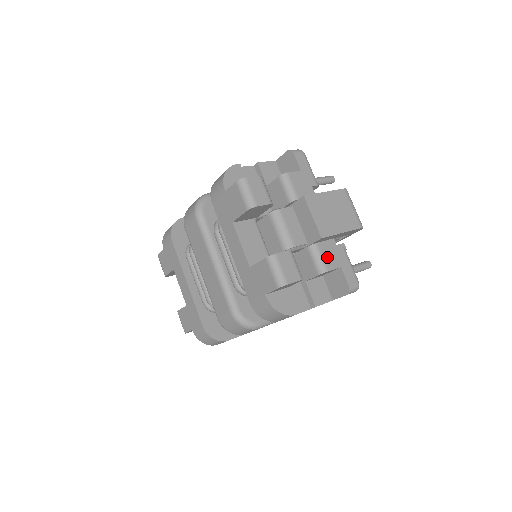
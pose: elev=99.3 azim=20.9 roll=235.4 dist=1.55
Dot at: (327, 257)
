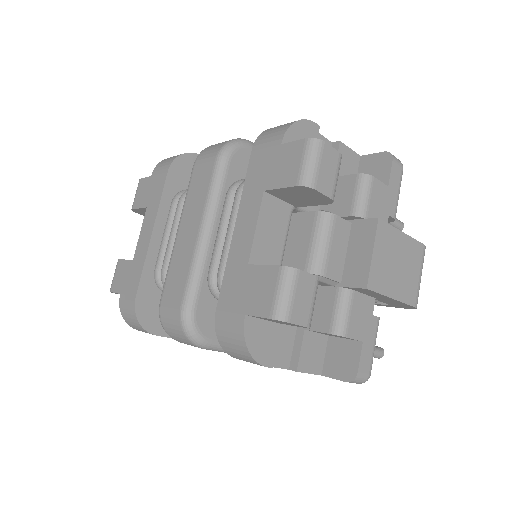
Dot at: (355, 317)
